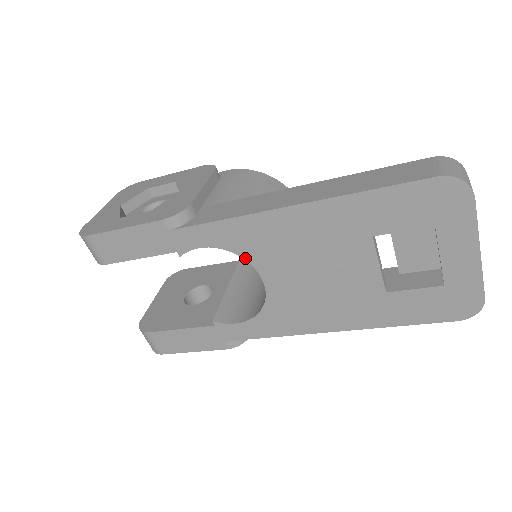
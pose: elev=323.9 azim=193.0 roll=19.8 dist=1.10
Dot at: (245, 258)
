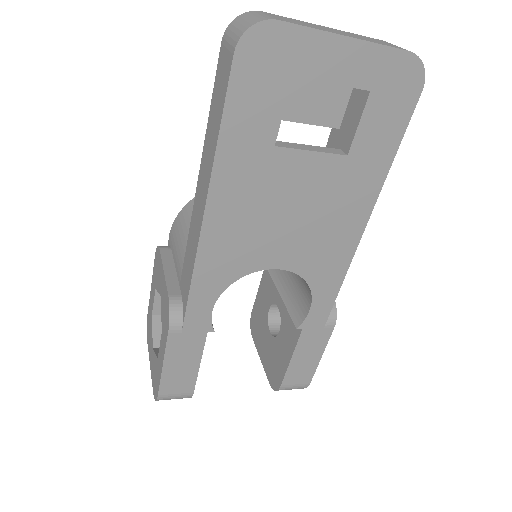
Dot at: (242, 276)
